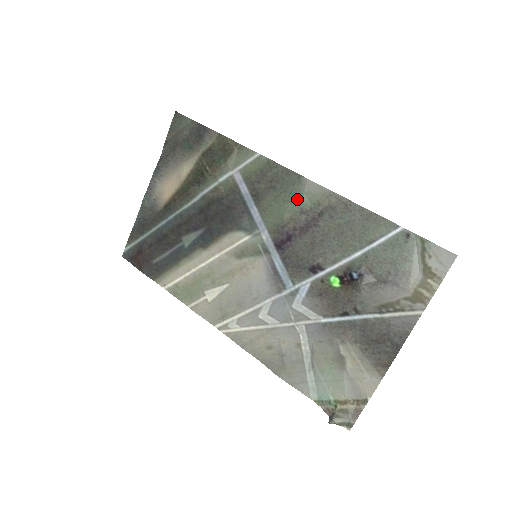
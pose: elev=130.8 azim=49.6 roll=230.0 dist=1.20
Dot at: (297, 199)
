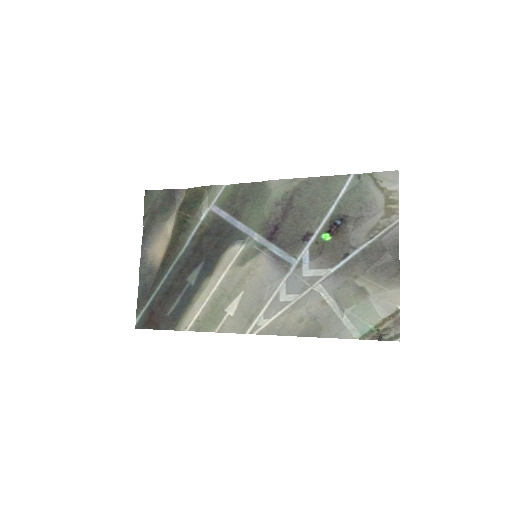
Dot at: (269, 198)
